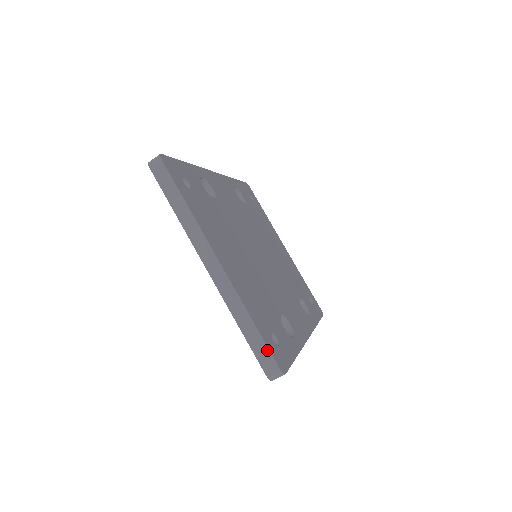
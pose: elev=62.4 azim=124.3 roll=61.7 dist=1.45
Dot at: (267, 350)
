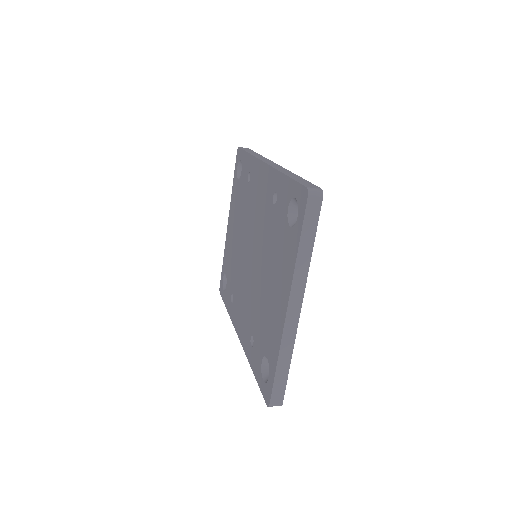
Dot at: (284, 387)
